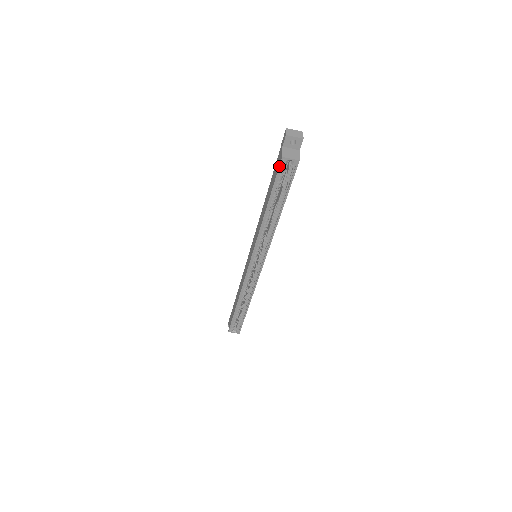
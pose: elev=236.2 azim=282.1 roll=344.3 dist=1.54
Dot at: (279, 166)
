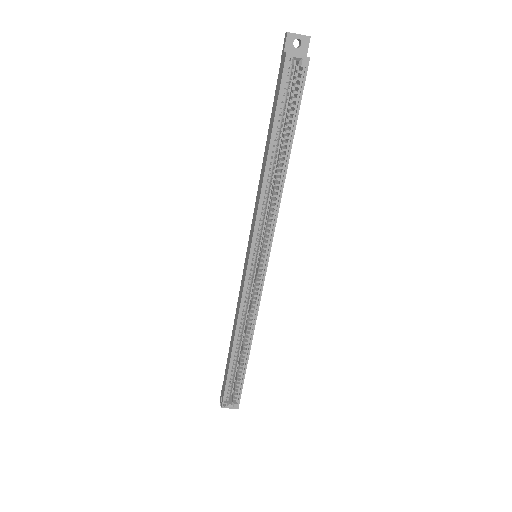
Dot at: (283, 70)
